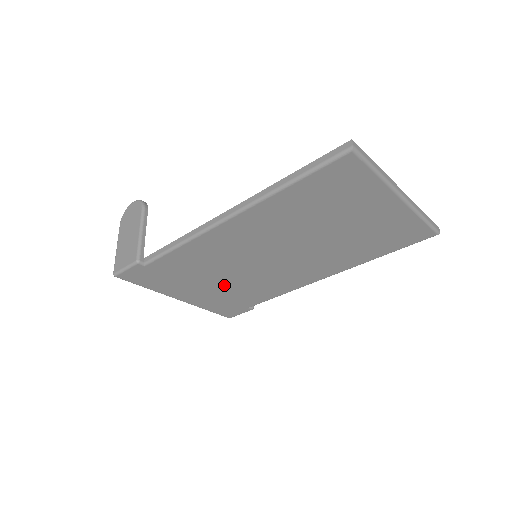
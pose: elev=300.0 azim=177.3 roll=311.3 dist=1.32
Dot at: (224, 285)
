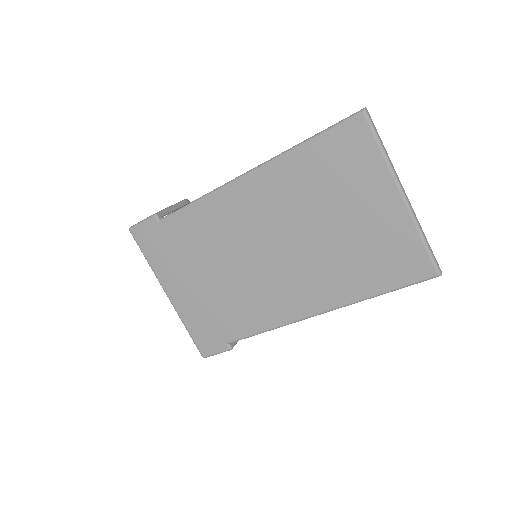
Dot at: (215, 286)
